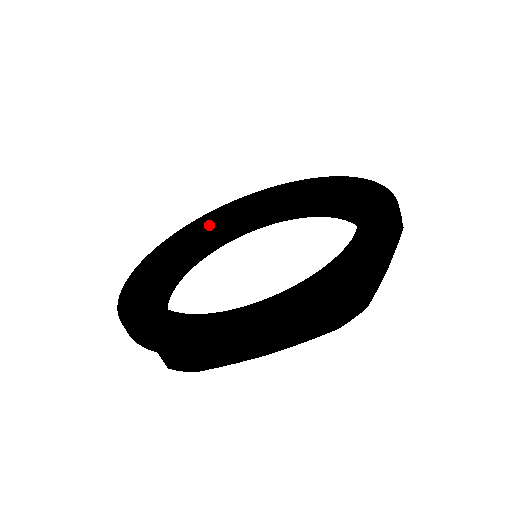
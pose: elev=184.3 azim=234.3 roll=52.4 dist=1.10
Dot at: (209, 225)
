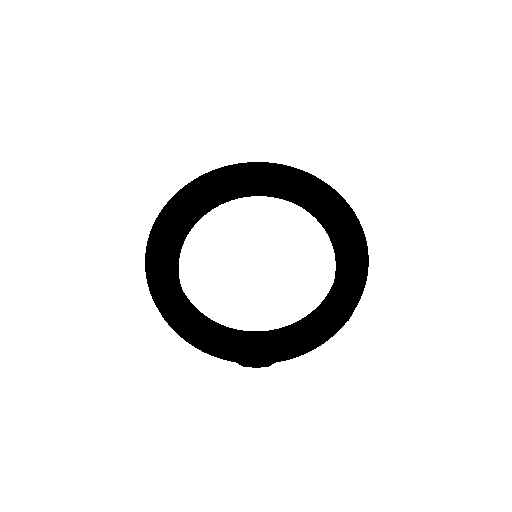
Dot at: (187, 216)
